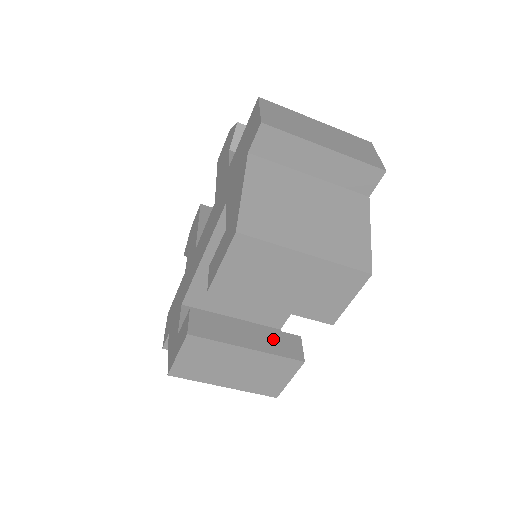
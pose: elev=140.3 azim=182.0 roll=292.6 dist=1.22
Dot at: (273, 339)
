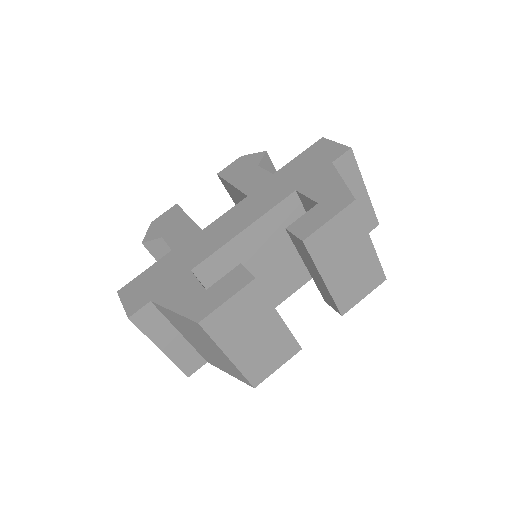
Dot at: occluded
